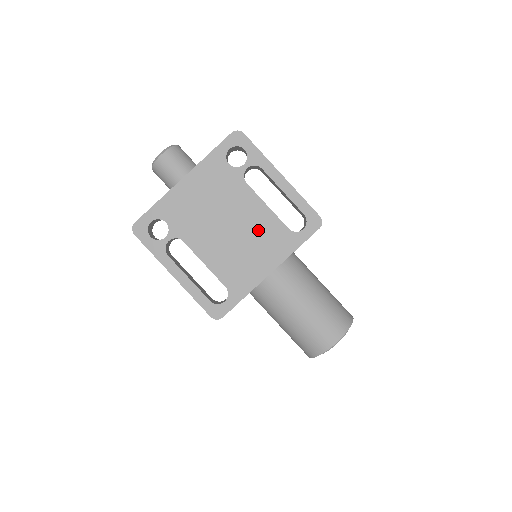
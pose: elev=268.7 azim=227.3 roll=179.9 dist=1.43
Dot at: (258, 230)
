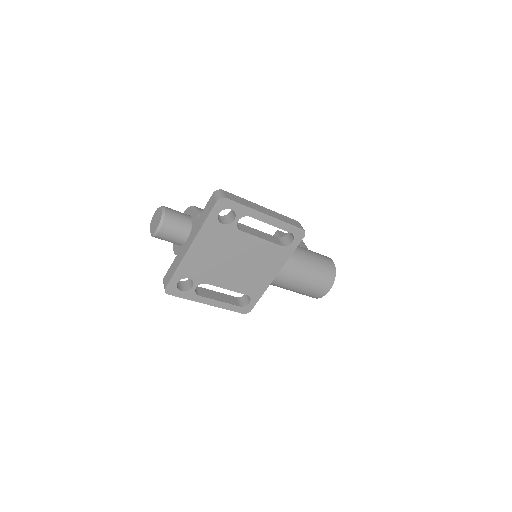
Dot at: (259, 256)
